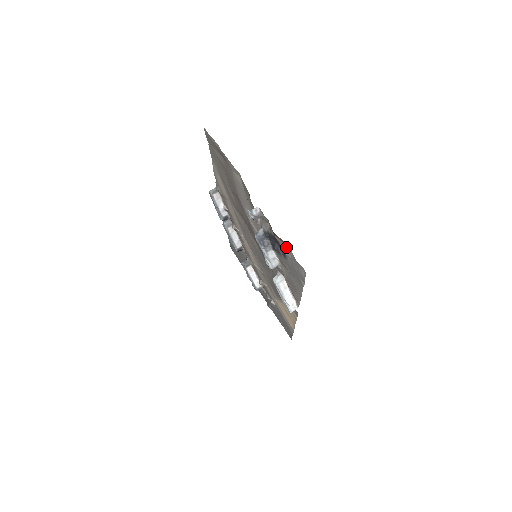
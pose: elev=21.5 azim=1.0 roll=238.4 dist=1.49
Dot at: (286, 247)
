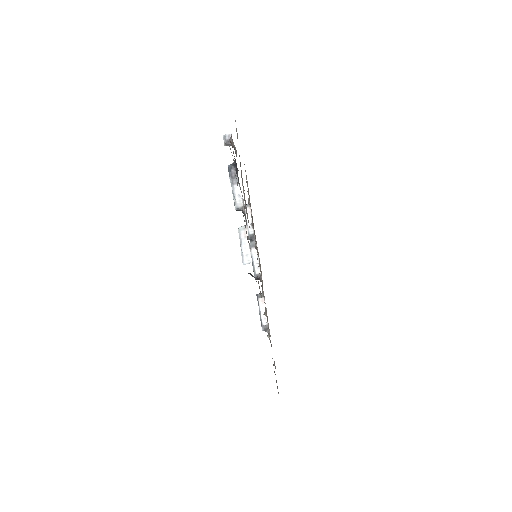
Dot at: occluded
